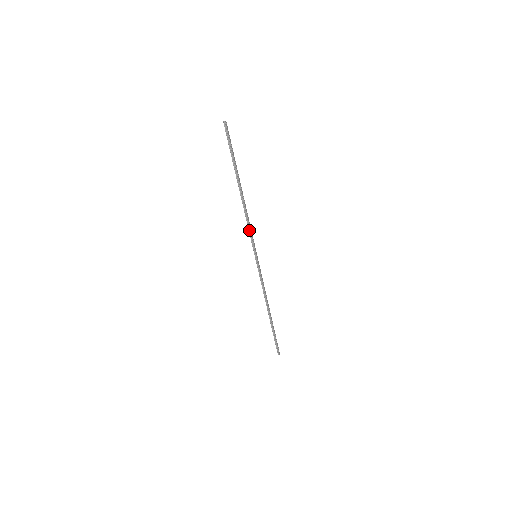
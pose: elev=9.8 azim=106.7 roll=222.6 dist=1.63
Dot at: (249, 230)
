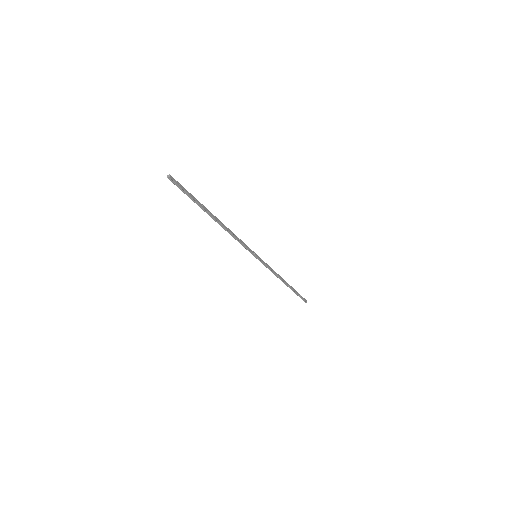
Dot at: (240, 243)
